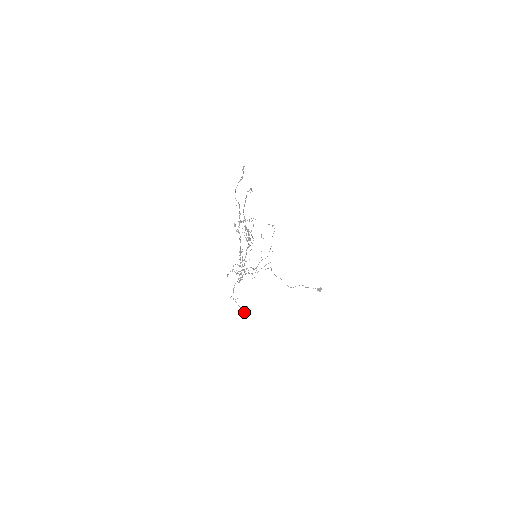
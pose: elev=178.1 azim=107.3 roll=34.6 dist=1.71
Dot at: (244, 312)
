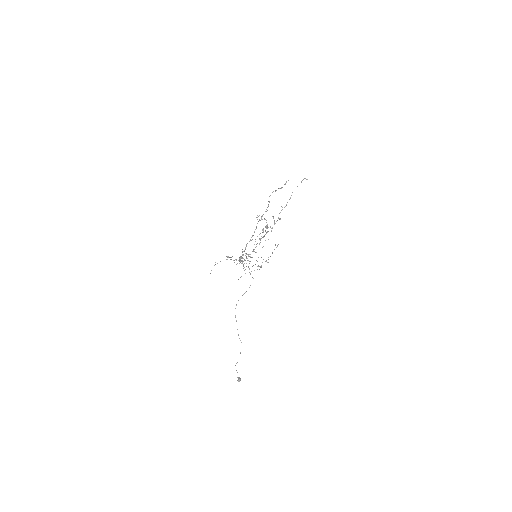
Dot at: occluded
